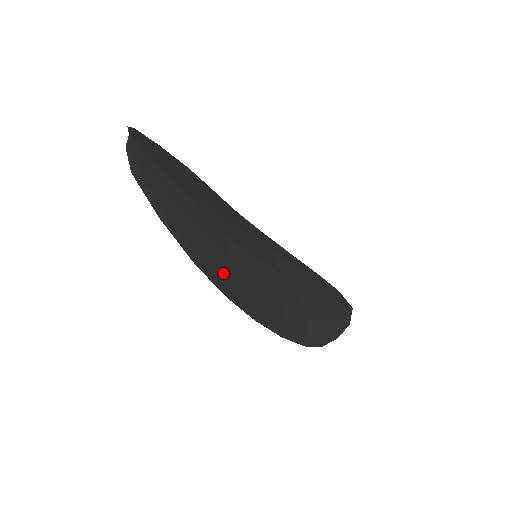
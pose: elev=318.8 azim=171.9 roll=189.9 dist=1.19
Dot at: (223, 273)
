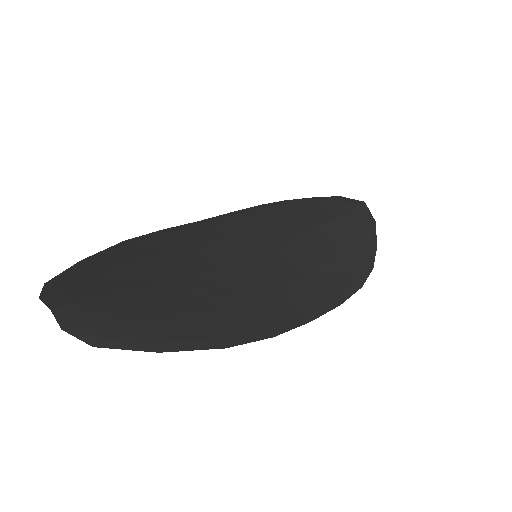
Dot at: (252, 318)
